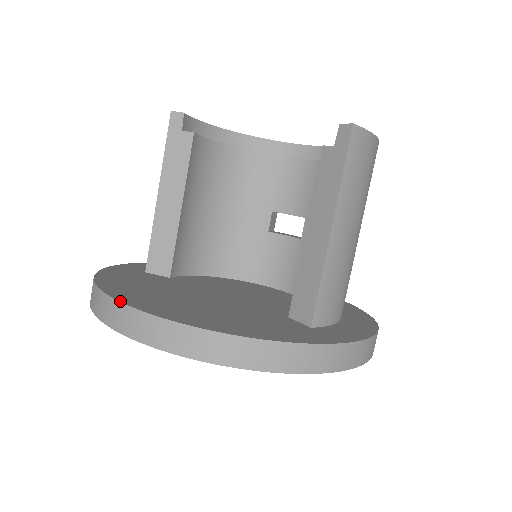
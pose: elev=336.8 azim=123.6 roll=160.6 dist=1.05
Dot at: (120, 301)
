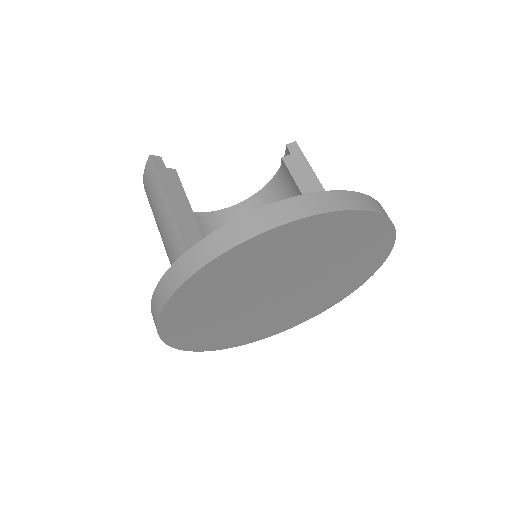
Dot at: (297, 196)
